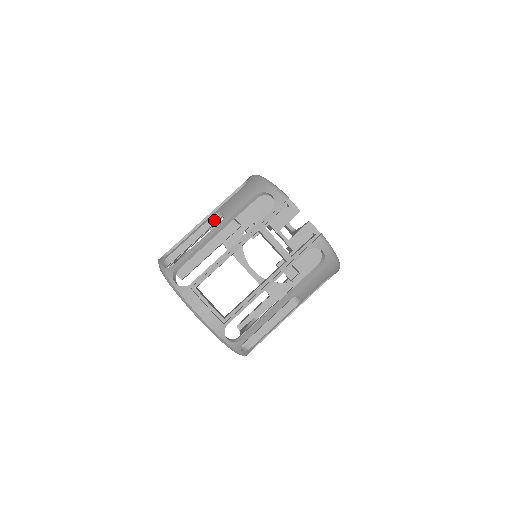
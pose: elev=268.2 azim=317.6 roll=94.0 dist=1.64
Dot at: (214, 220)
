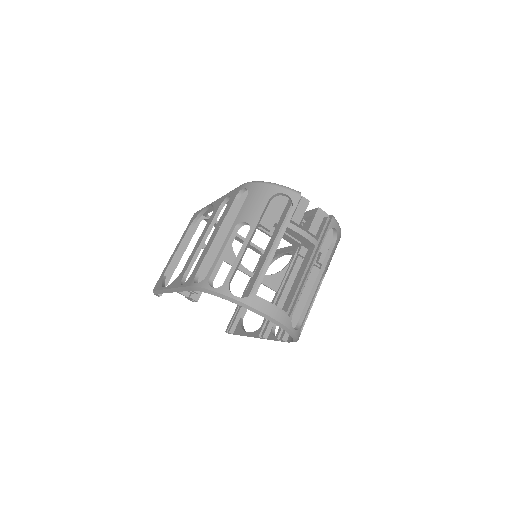
Dot at: (236, 232)
